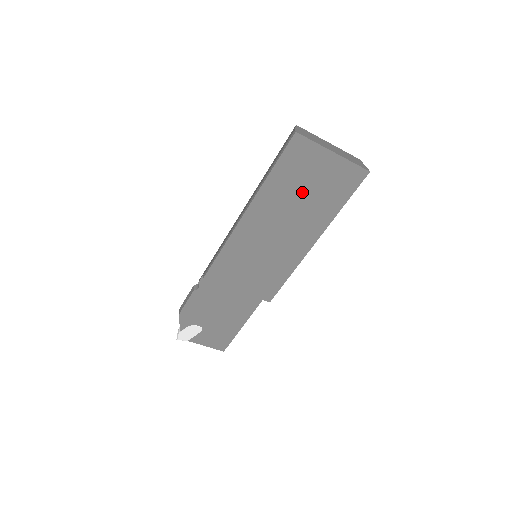
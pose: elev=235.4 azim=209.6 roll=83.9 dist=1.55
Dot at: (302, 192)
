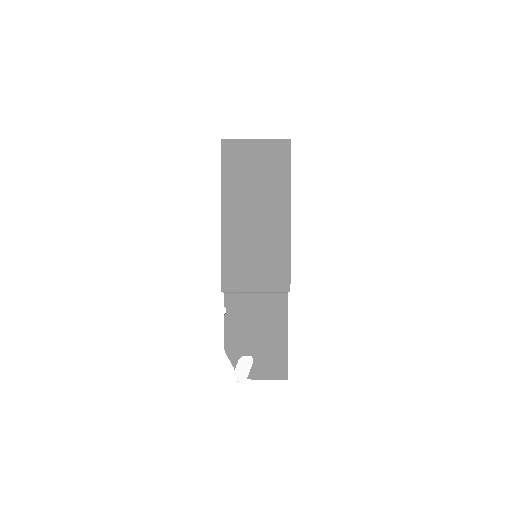
Dot at: (253, 179)
